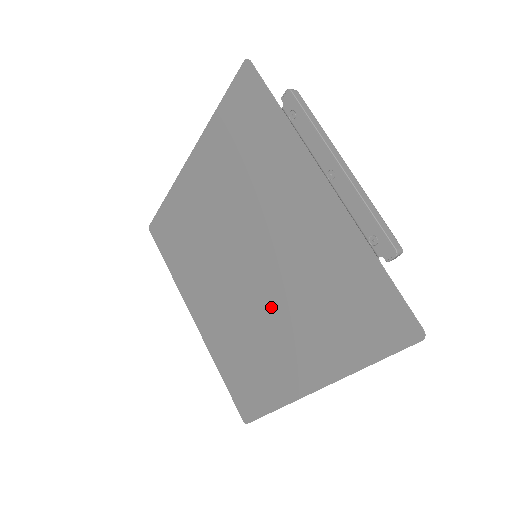
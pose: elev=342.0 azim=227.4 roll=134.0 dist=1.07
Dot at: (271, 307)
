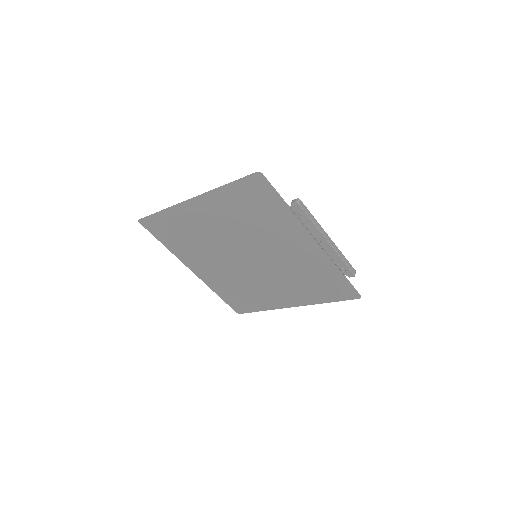
Dot at: (266, 277)
